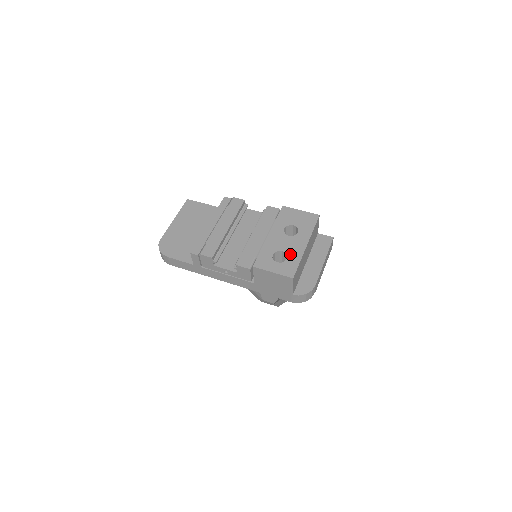
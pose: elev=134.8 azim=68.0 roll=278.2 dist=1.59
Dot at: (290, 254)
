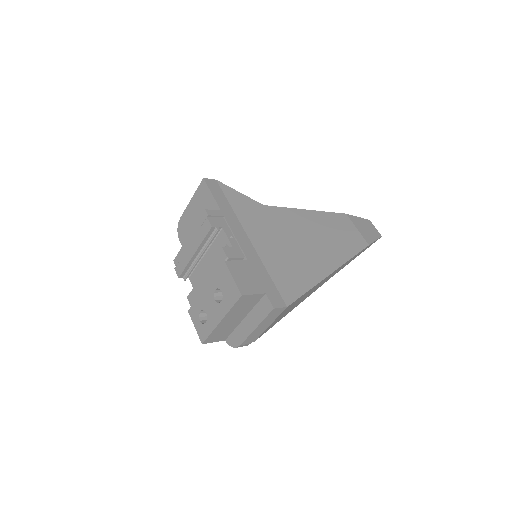
Dot at: (208, 320)
